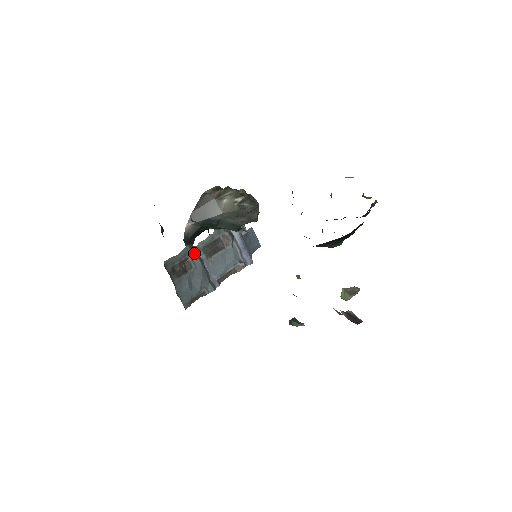
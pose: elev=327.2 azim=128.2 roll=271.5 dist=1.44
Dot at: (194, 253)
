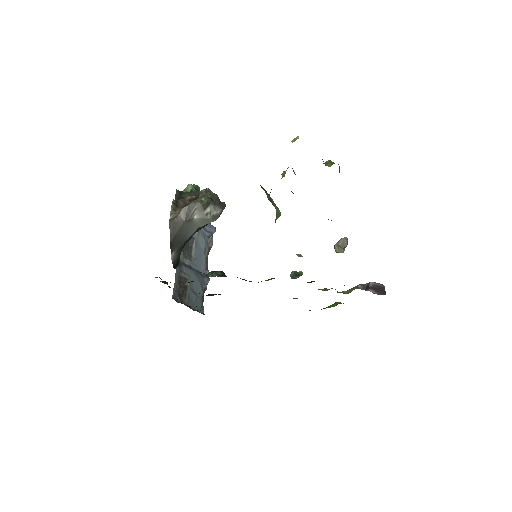
Dot at: (182, 267)
